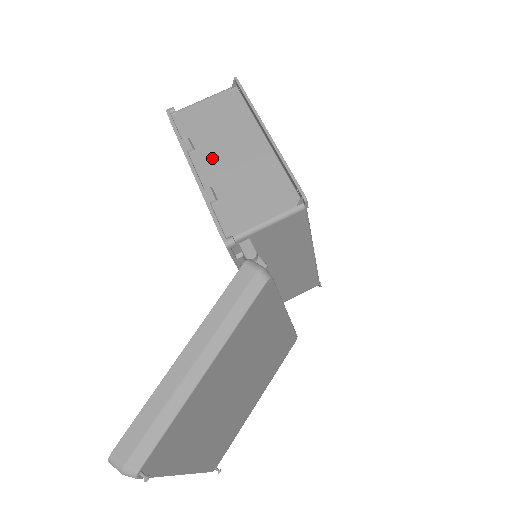
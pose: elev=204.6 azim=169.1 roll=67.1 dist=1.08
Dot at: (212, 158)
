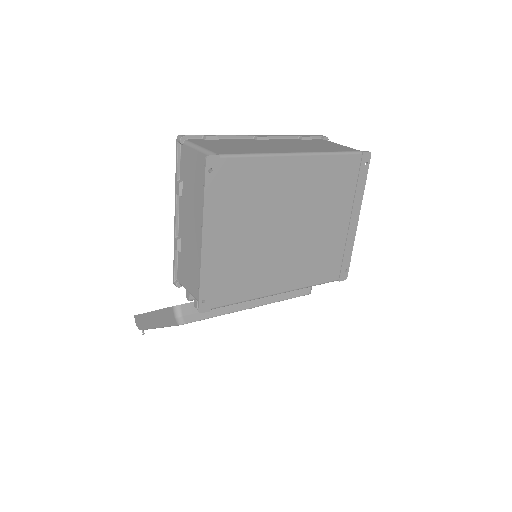
Dot at: (186, 215)
